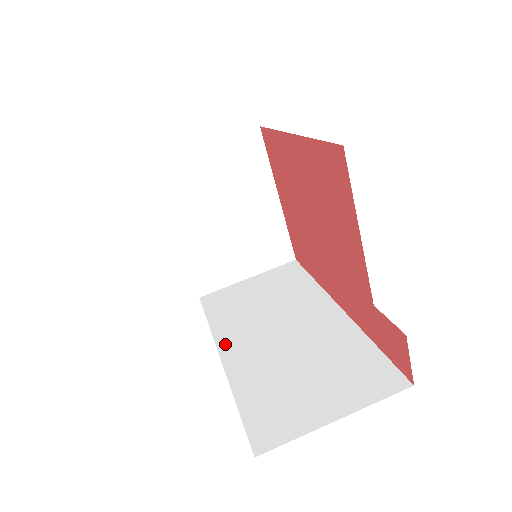
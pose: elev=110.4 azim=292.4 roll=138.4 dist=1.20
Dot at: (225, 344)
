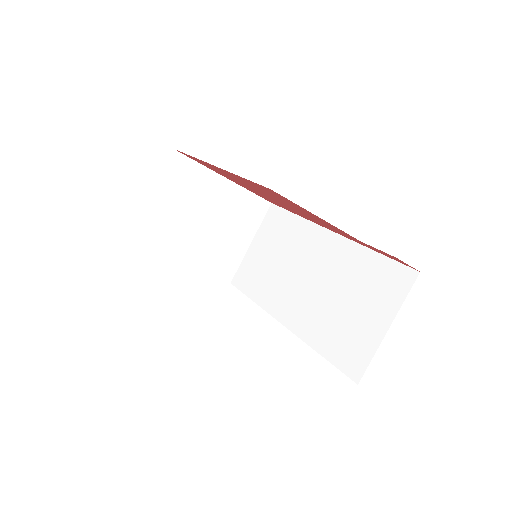
Dot at: (279, 313)
